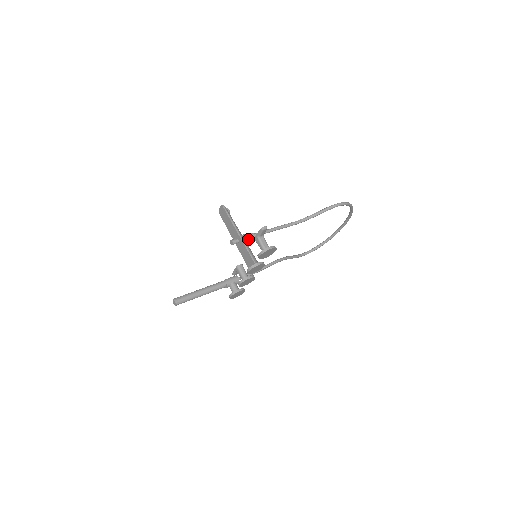
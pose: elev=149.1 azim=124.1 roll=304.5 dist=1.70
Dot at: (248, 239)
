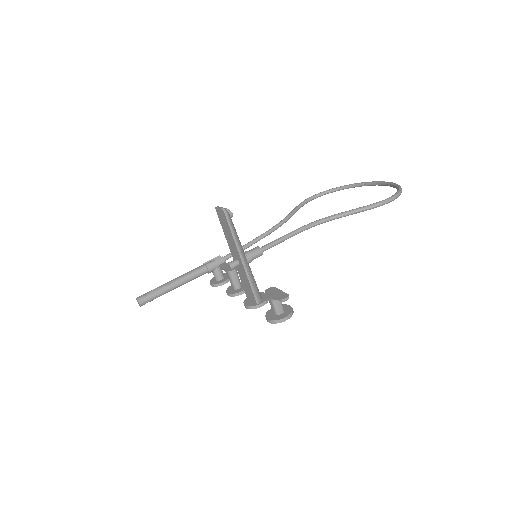
Dot at: (253, 259)
